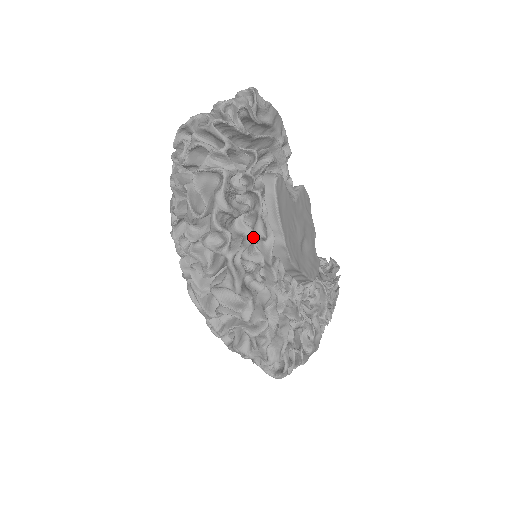
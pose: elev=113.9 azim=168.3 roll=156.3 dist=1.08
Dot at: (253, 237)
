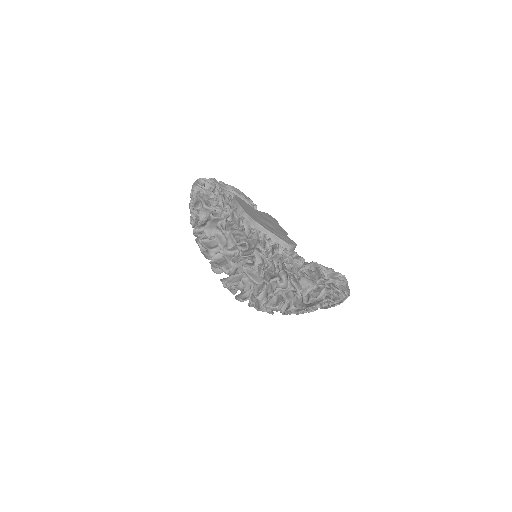
Dot at: occluded
